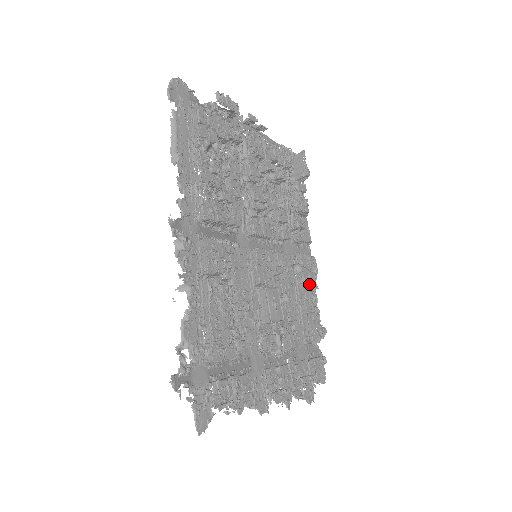
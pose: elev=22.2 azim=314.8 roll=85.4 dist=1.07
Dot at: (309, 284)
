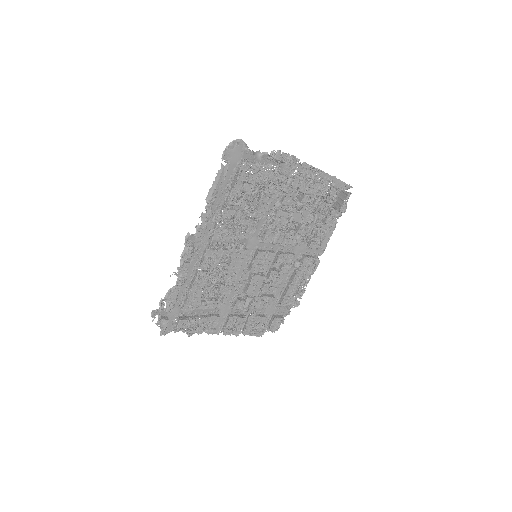
Dot at: (301, 276)
